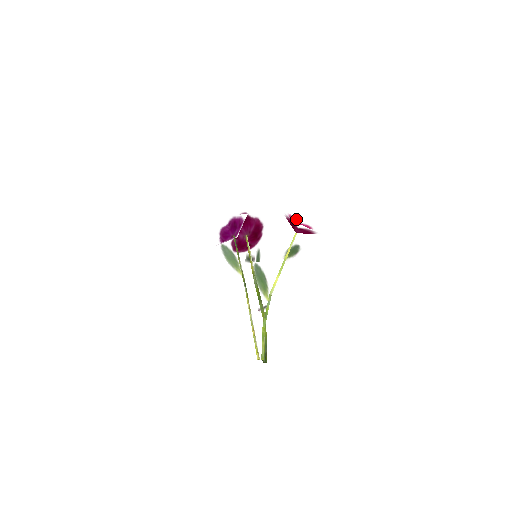
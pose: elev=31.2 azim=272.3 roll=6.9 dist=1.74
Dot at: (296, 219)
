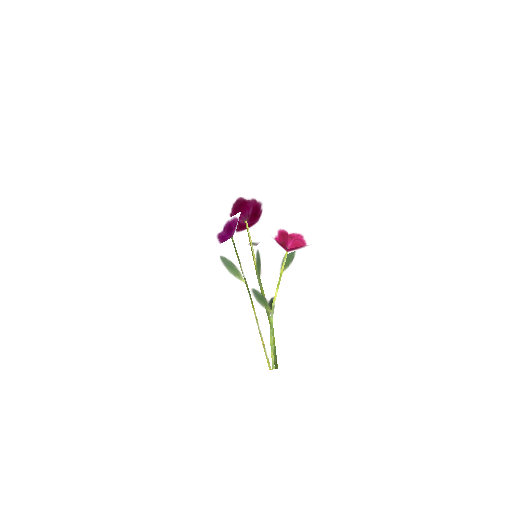
Dot at: (286, 230)
